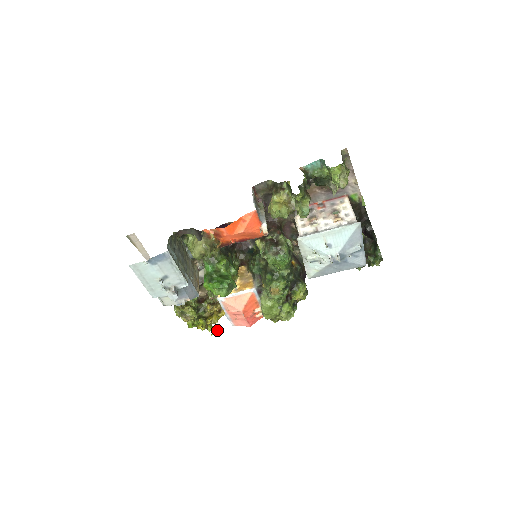
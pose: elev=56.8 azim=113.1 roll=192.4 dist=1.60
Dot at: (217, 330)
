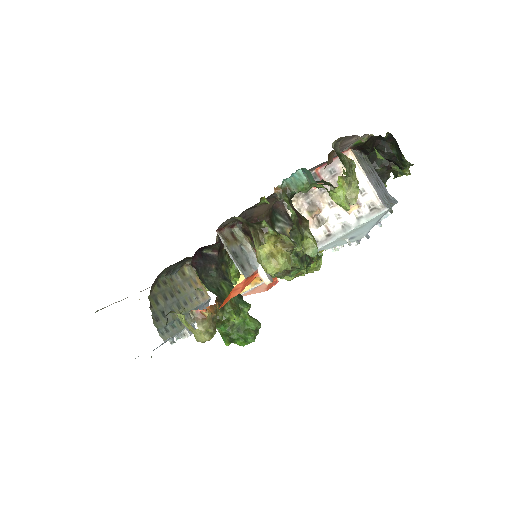
Dot at: occluded
